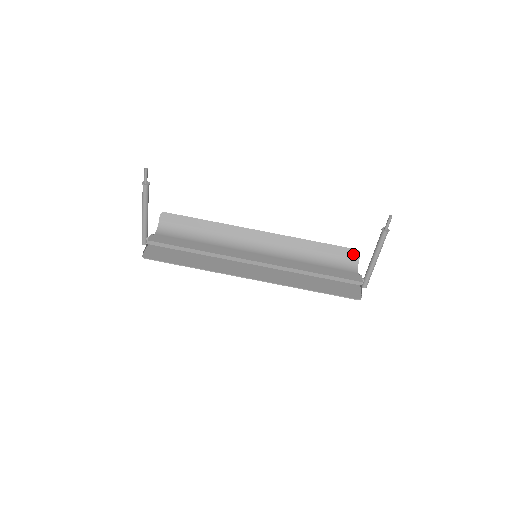
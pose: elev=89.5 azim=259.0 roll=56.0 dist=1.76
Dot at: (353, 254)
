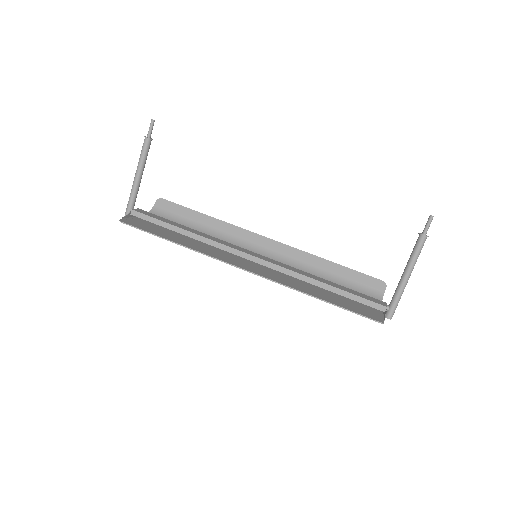
Dot at: (377, 285)
